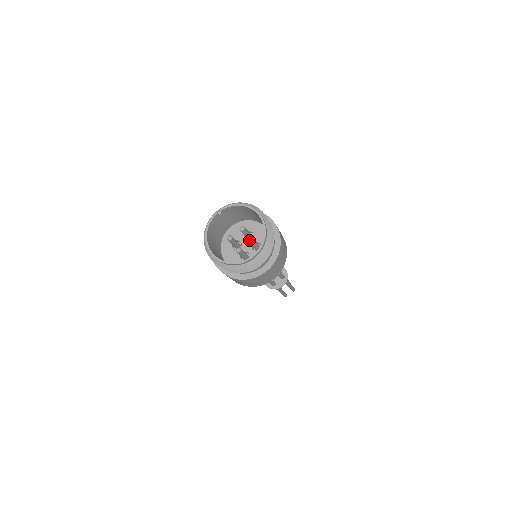
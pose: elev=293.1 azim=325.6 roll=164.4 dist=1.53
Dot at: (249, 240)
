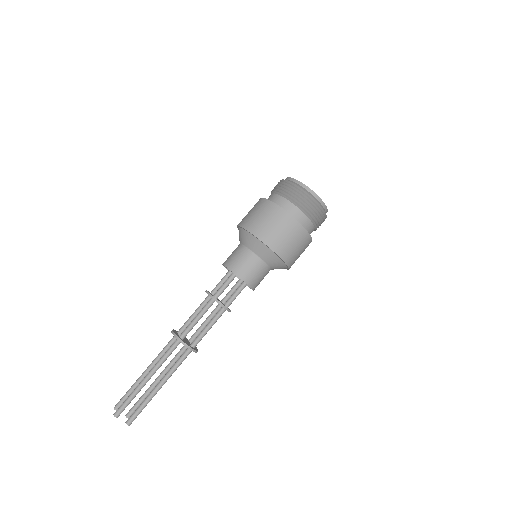
Dot at: occluded
